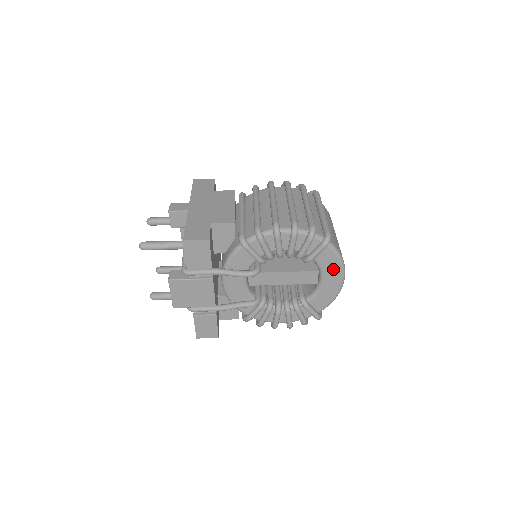
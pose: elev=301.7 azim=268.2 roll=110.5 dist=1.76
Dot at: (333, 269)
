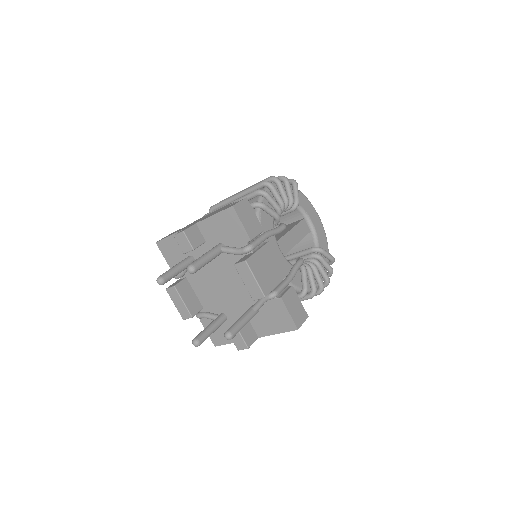
Dot at: (310, 209)
